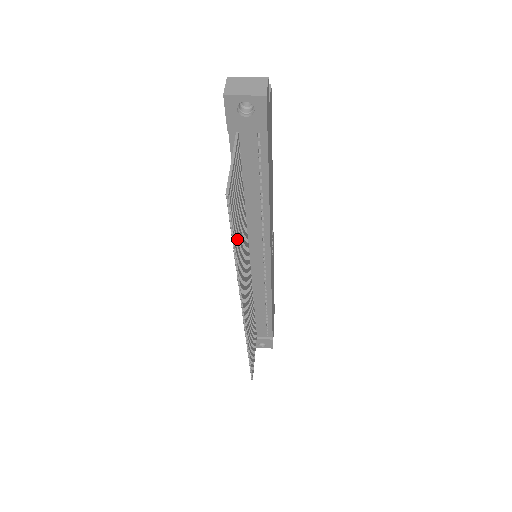
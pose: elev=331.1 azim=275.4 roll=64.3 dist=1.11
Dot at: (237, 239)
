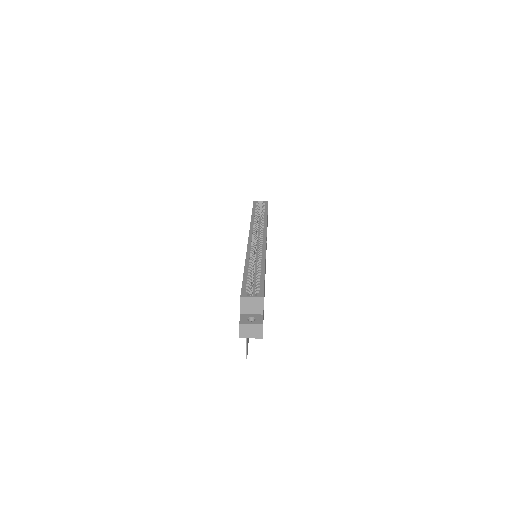
Dot at: occluded
